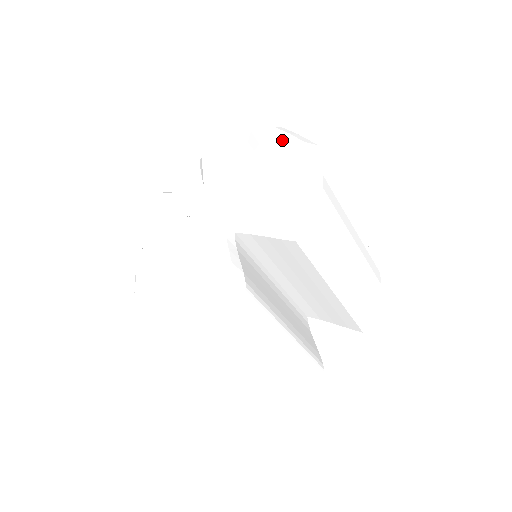
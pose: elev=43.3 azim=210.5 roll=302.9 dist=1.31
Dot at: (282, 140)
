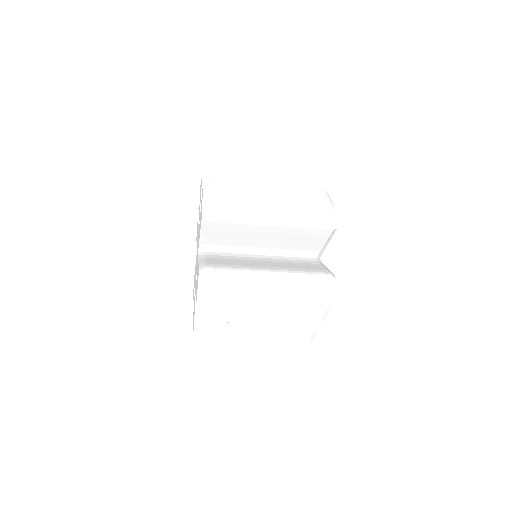
Dot at: occluded
